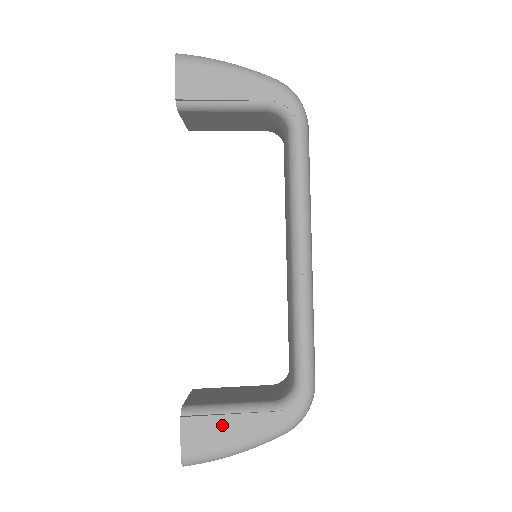
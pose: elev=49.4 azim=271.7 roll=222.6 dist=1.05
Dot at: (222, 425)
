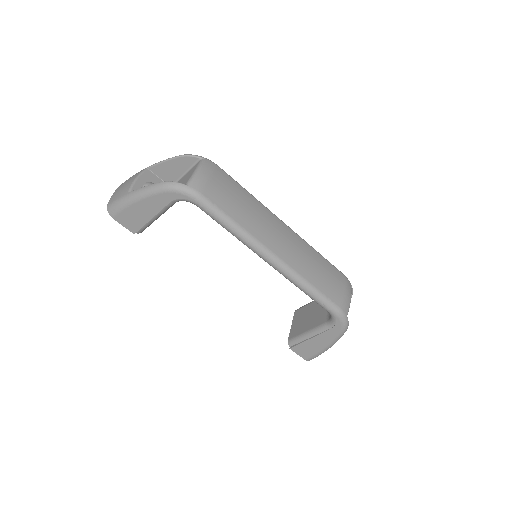
Dot at: (311, 344)
